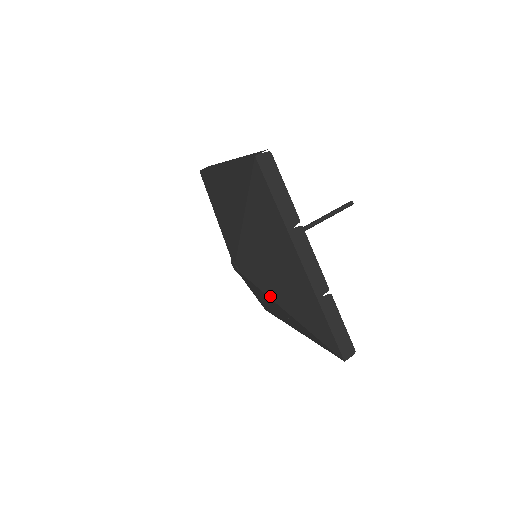
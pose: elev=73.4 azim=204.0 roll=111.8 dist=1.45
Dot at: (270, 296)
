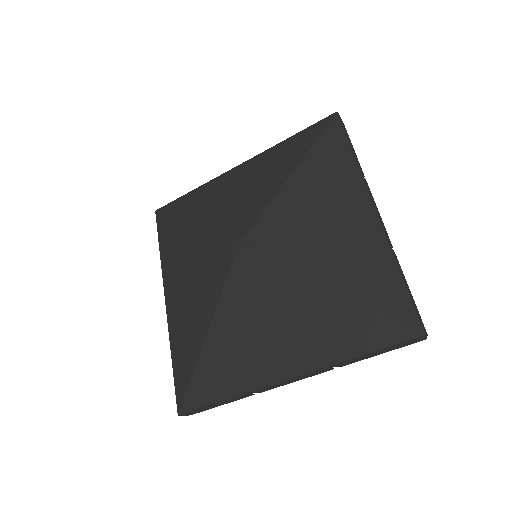
Dot at: (299, 269)
